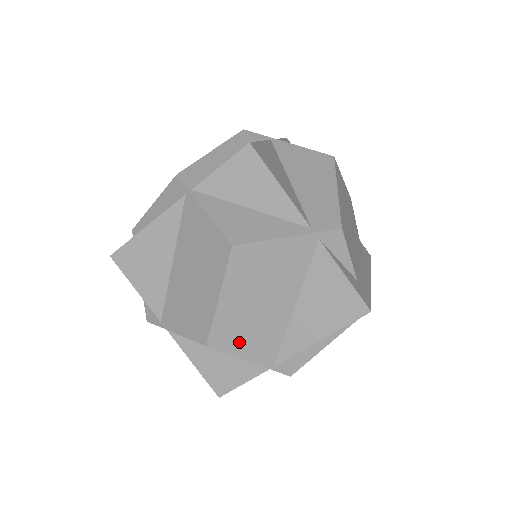
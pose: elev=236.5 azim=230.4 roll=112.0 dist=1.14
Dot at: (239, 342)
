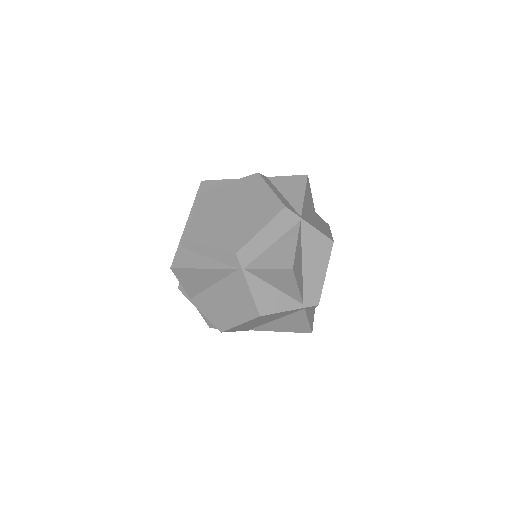
Dot at: (238, 329)
